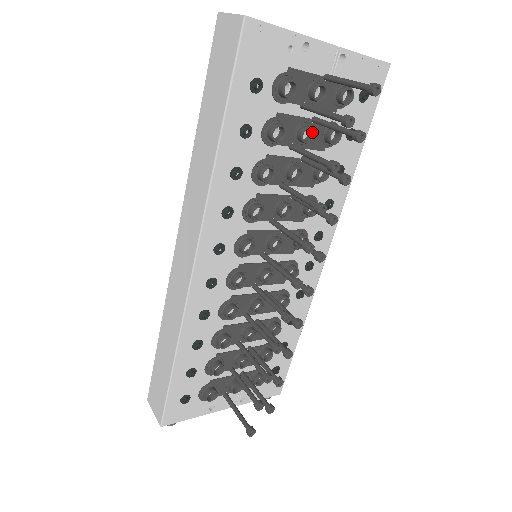
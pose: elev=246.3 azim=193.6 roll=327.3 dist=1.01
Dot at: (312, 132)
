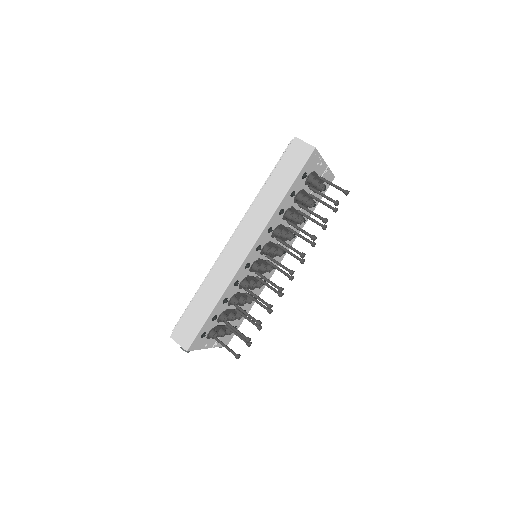
Dot at: (308, 200)
